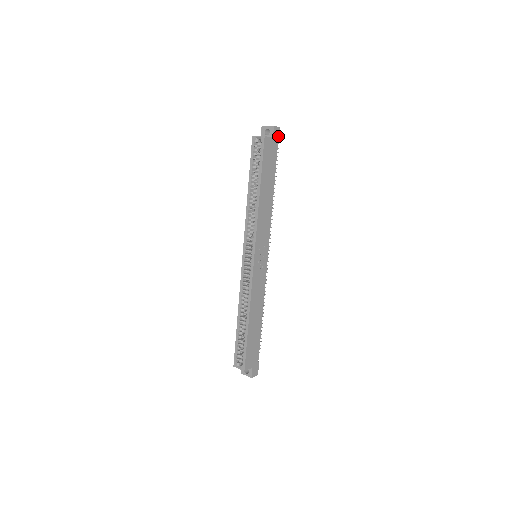
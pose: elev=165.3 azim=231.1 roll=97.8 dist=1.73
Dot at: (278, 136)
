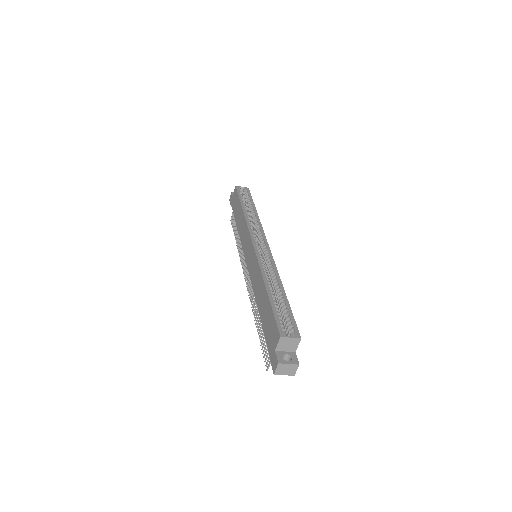
Dot at: occluded
